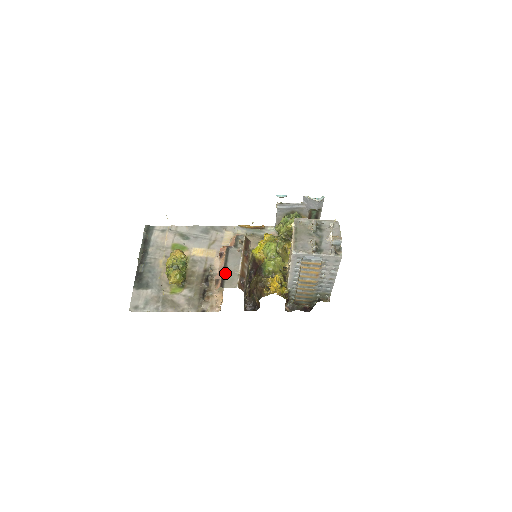
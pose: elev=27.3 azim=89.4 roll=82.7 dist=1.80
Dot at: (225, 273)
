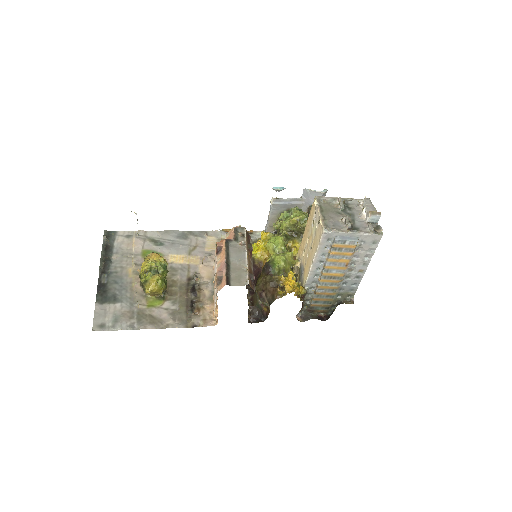
Dot at: (229, 269)
